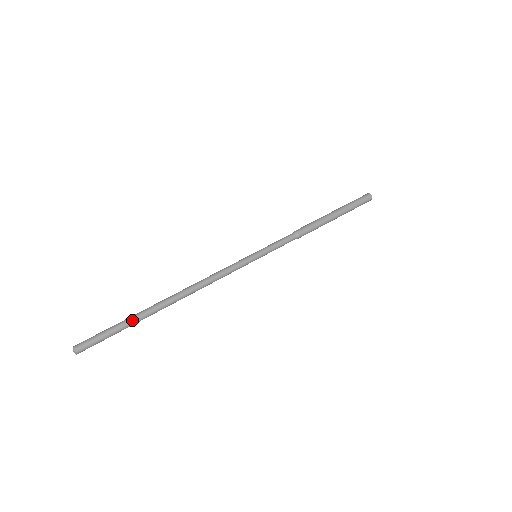
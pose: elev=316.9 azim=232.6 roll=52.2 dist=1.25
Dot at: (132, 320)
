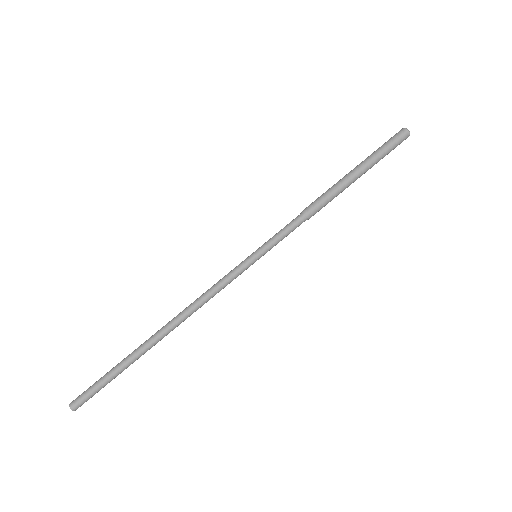
Dot at: (123, 366)
